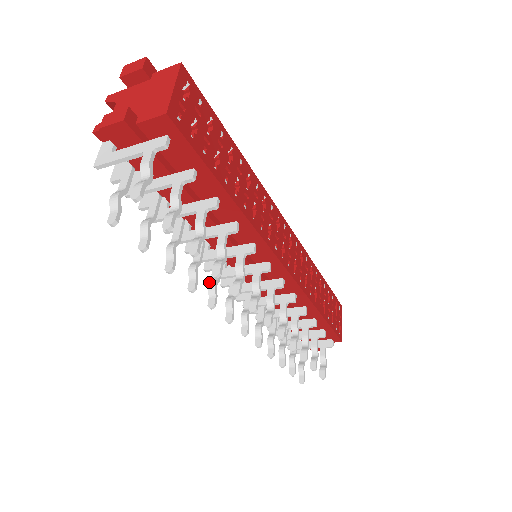
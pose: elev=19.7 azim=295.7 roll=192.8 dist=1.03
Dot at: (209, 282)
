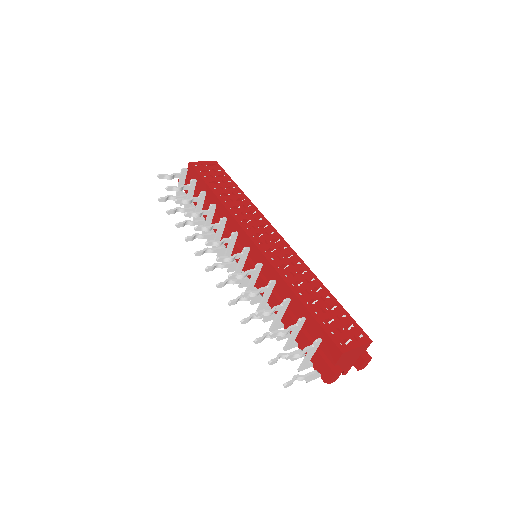
Dot at: (208, 251)
